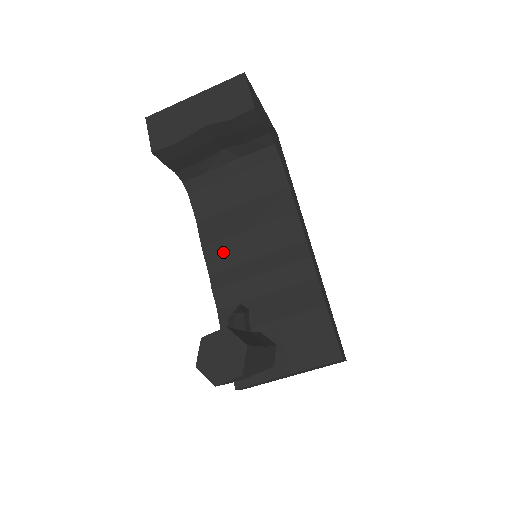
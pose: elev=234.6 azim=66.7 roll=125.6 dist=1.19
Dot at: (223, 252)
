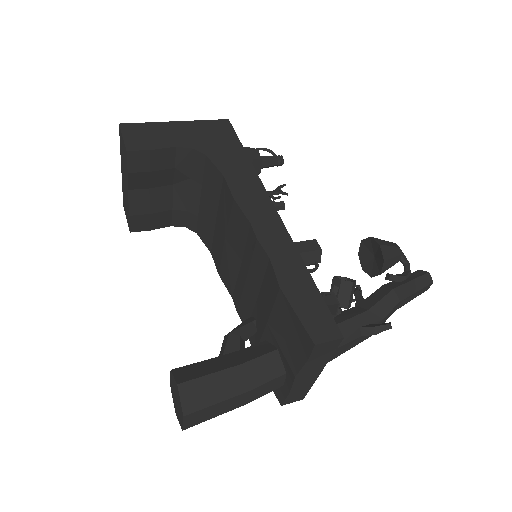
Dot at: (226, 272)
